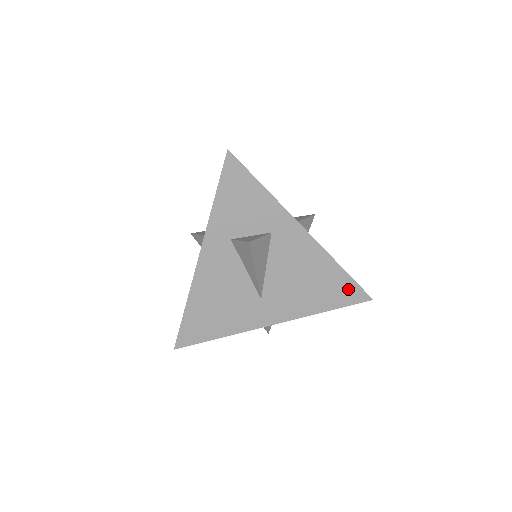
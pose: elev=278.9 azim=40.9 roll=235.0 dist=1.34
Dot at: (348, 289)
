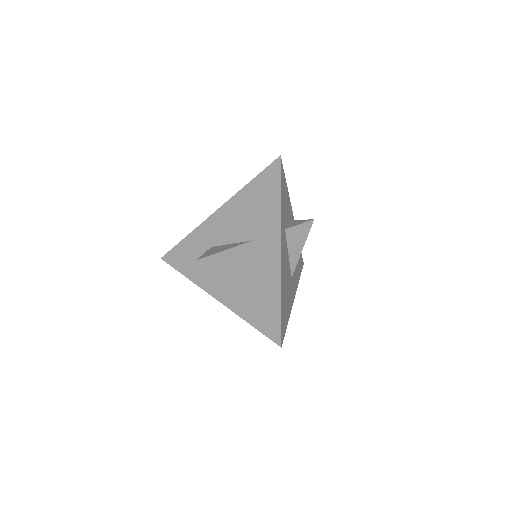
Dot at: (301, 259)
